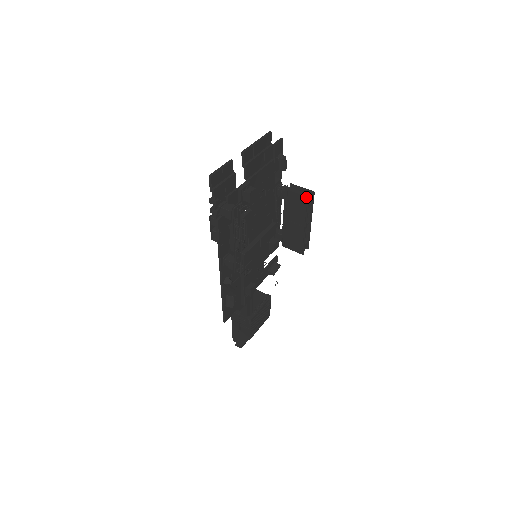
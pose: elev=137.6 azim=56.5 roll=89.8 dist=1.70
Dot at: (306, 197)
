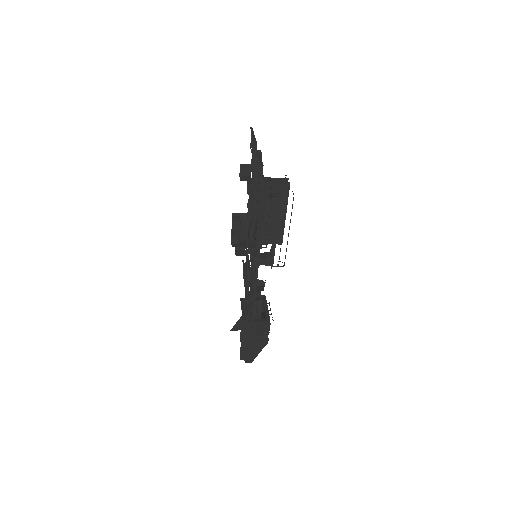
Dot at: (287, 183)
